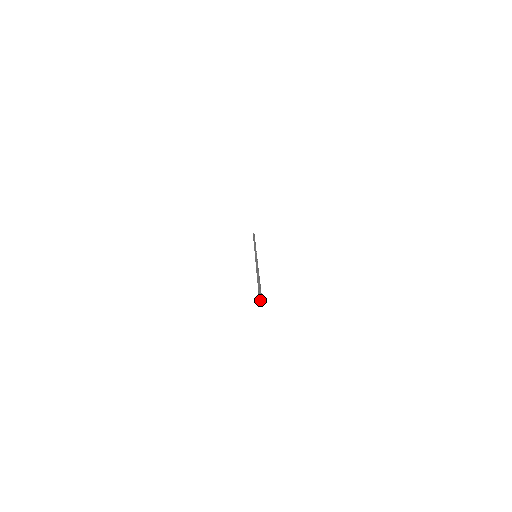
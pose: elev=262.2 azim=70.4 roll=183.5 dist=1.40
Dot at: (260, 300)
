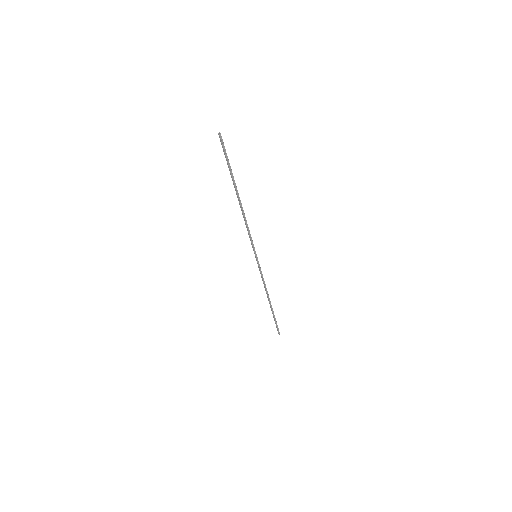
Dot at: (219, 136)
